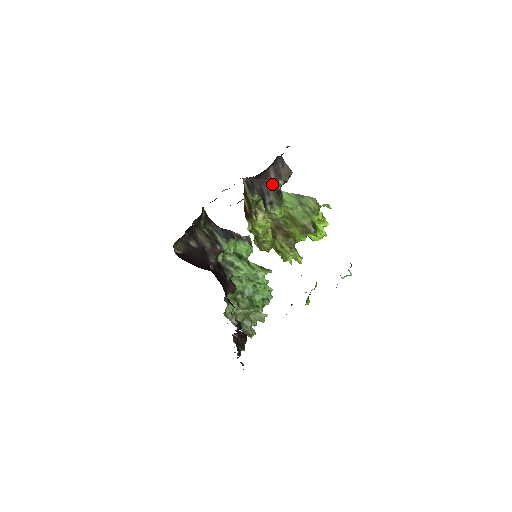
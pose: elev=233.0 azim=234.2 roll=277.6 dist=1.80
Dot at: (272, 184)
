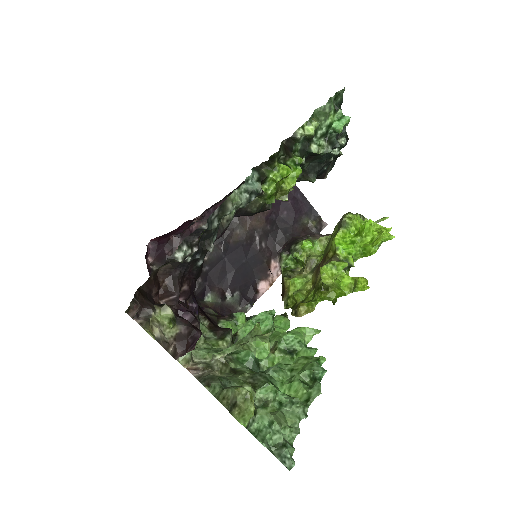
Dot at: (302, 239)
